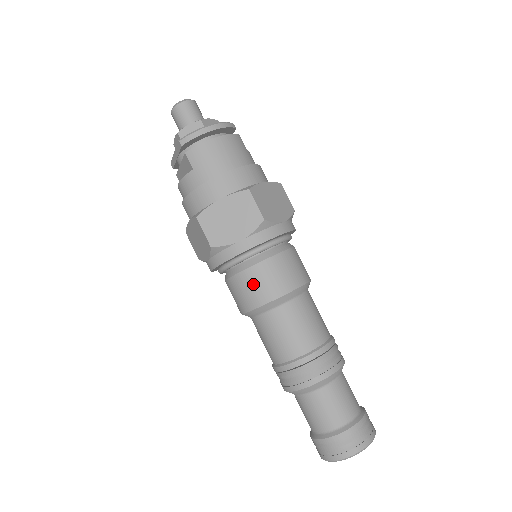
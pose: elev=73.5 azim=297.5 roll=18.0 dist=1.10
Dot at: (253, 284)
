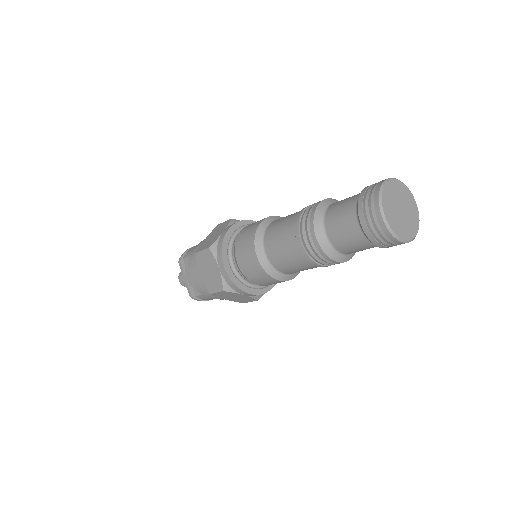
Dot at: (245, 234)
